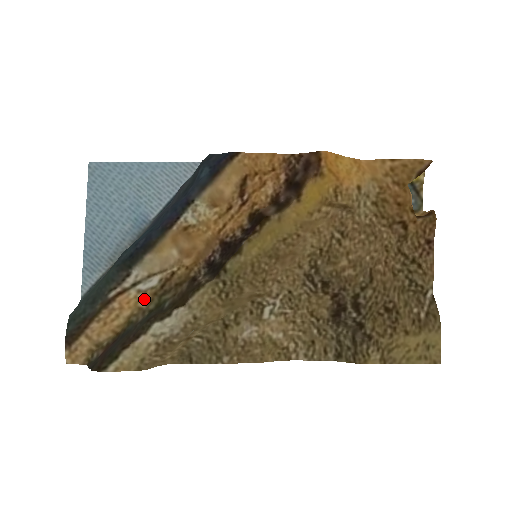
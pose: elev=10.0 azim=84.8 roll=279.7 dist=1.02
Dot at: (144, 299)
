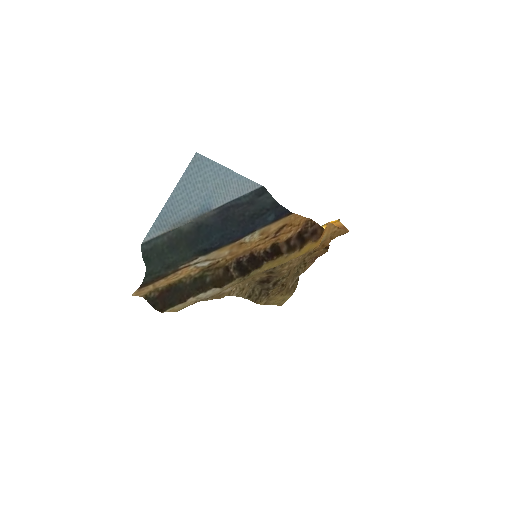
Dot at: (195, 271)
